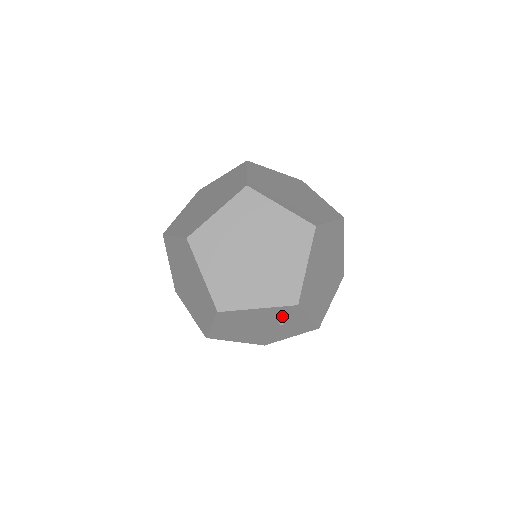
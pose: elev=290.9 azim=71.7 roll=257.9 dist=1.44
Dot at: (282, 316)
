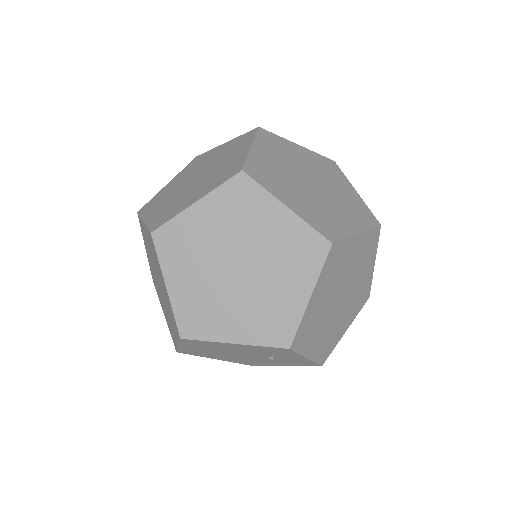
Dot at: (270, 352)
